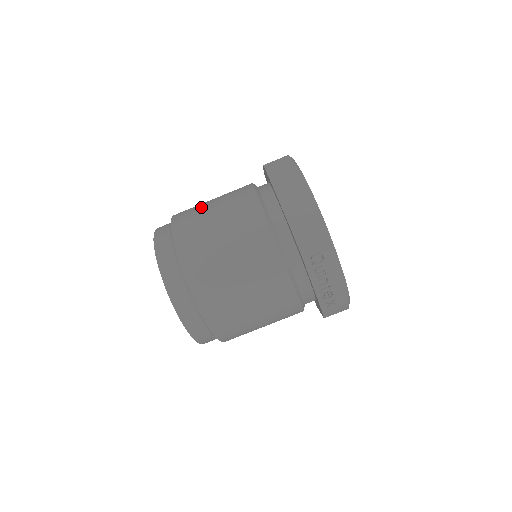
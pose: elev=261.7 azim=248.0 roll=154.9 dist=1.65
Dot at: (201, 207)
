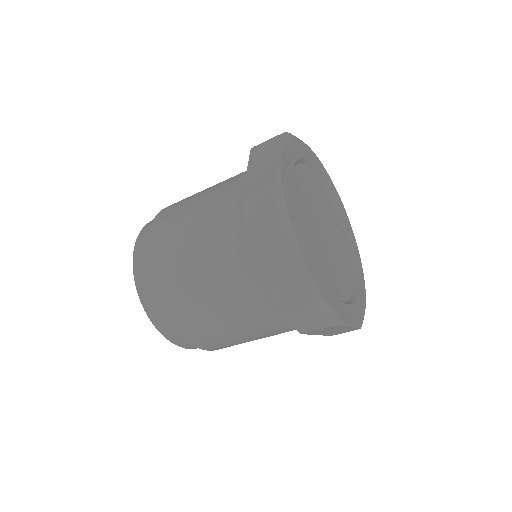
Dot at: (176, 241)
